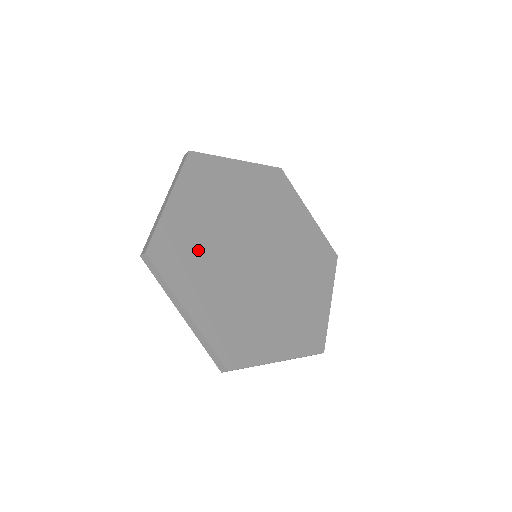
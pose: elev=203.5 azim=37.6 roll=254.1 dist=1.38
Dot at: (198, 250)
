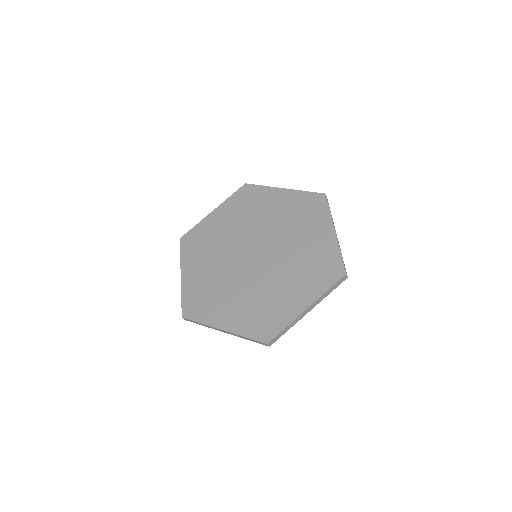
Dot at: (212, 289)
